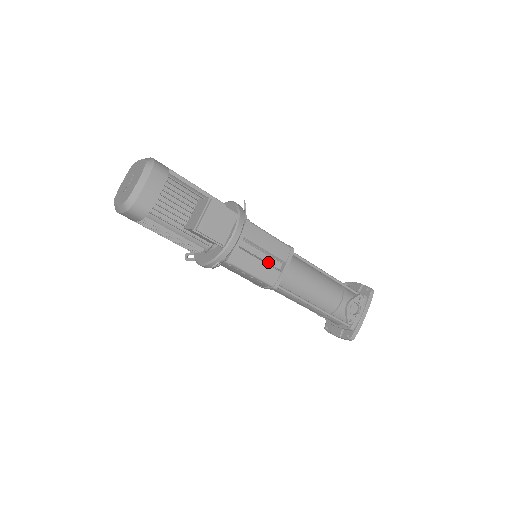
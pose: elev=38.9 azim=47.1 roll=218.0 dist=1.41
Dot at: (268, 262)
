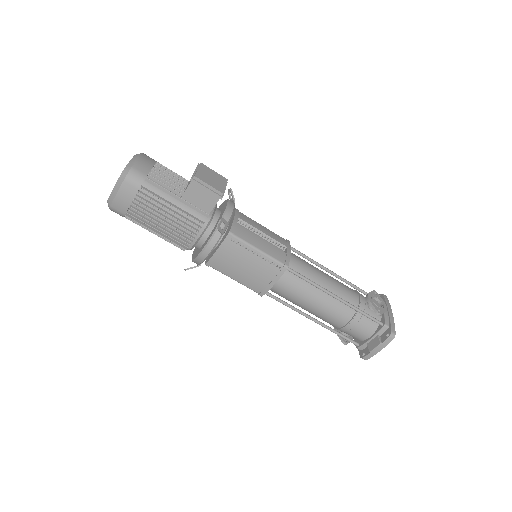
Dot at: occluded
